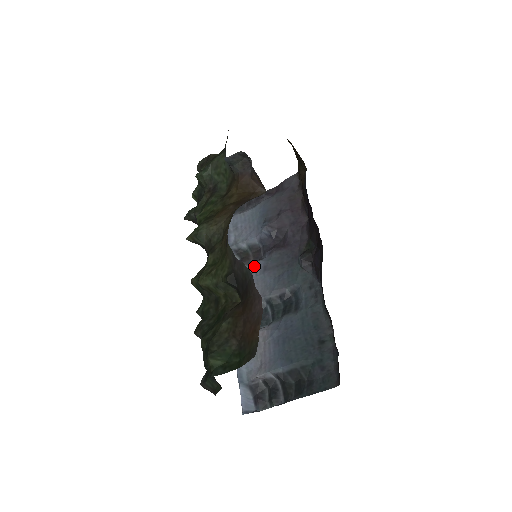
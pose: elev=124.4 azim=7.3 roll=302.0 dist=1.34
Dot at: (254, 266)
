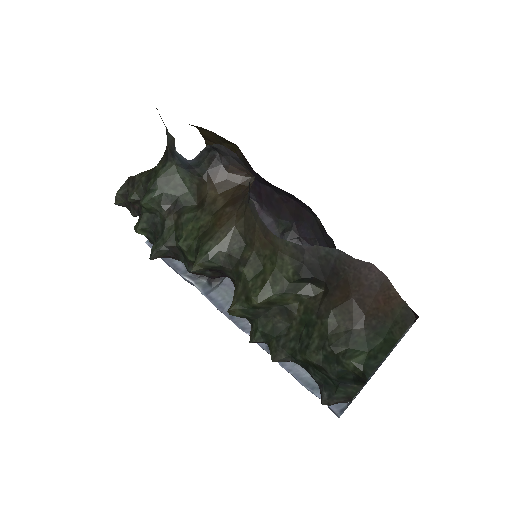
Dot at: occluded
